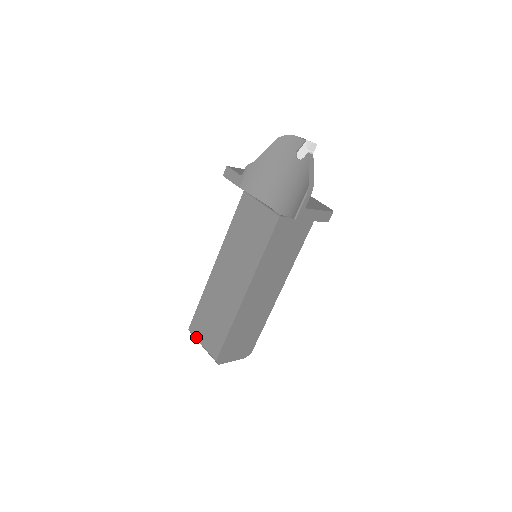
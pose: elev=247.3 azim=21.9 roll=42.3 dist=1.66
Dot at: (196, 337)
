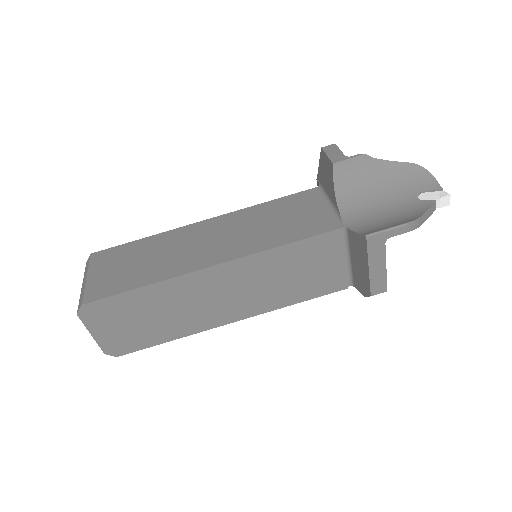
Dot at: (91, 266)
